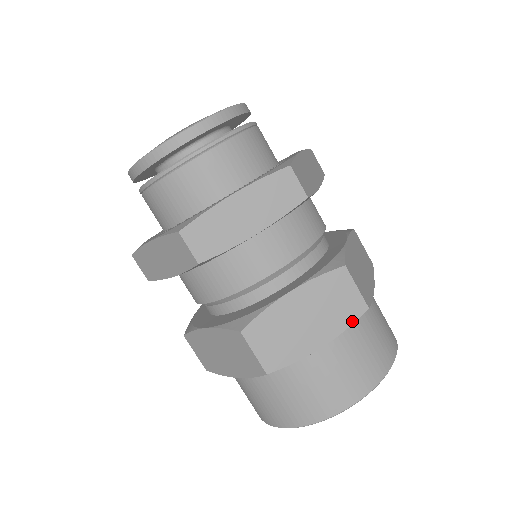
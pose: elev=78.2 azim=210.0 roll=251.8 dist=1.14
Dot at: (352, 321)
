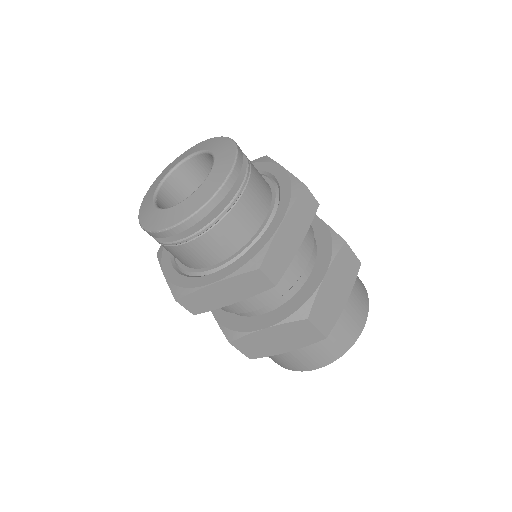
Dot at: (356, 276)
